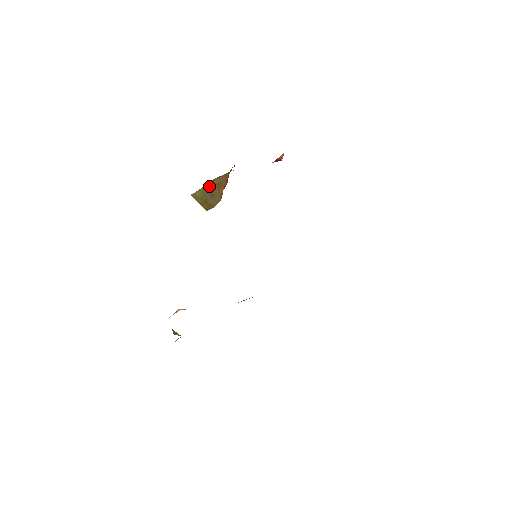
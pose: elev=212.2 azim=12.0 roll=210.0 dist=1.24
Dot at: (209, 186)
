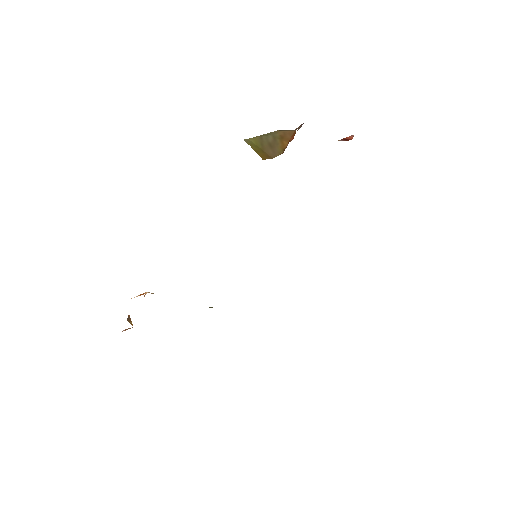
Dot at: (269, 136)
